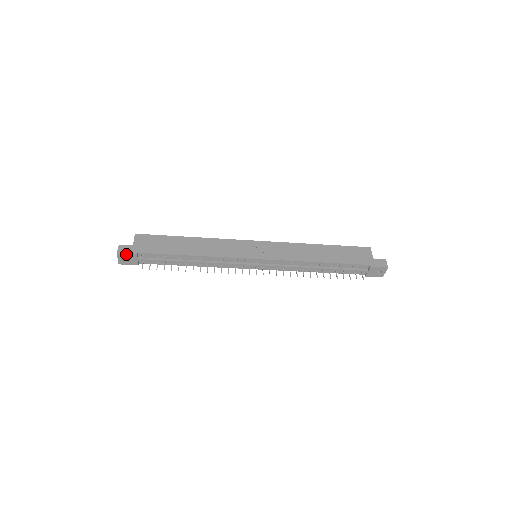
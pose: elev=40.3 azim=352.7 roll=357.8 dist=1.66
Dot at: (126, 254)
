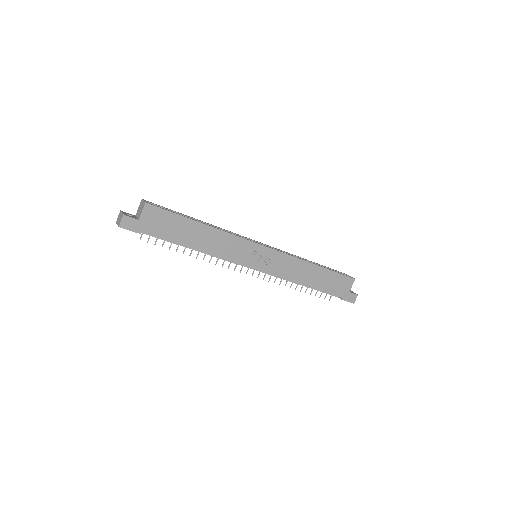
Dot at: (129, 230)
